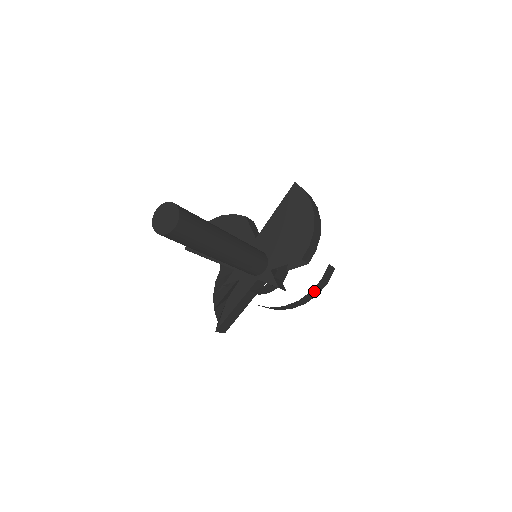
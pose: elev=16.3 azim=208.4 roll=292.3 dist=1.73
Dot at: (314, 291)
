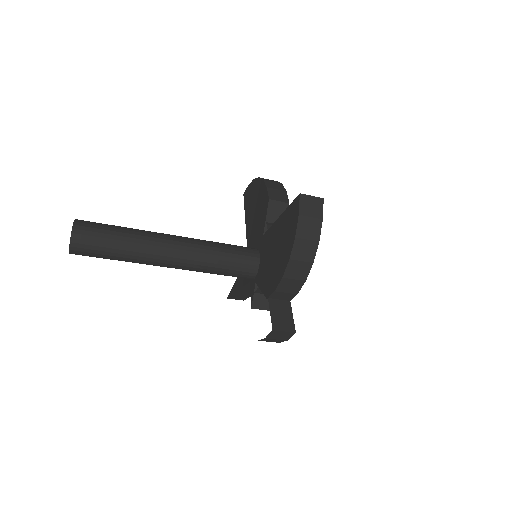
Dot at: (266, 340)
